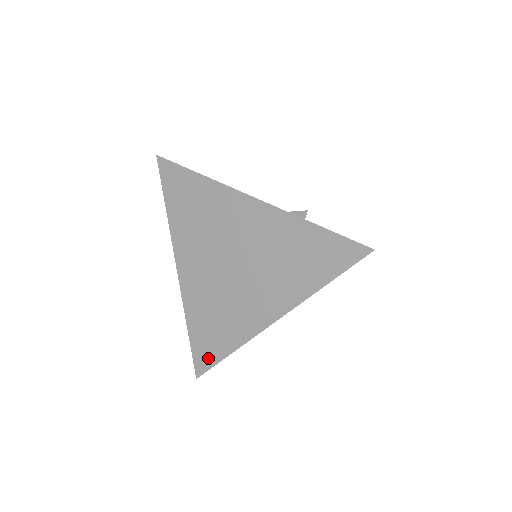
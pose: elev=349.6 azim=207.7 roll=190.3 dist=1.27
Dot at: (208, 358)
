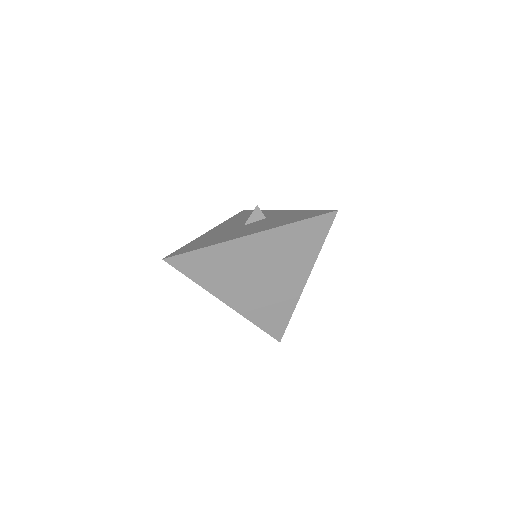
Dot at: (280, 328)
